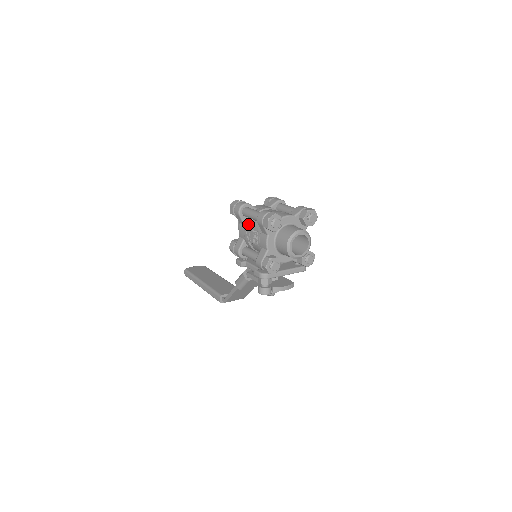
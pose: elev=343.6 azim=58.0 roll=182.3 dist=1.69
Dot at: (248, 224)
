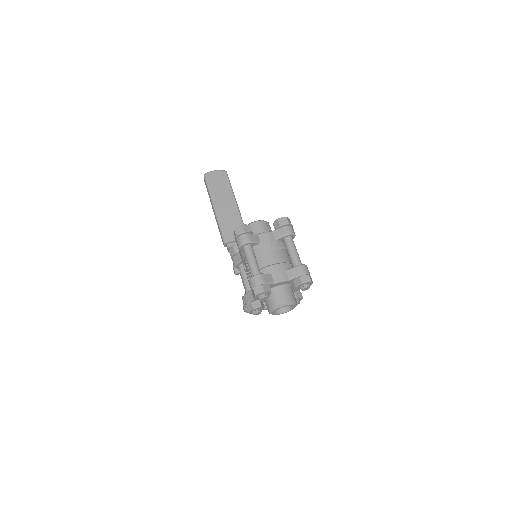
Dot at: occluded
